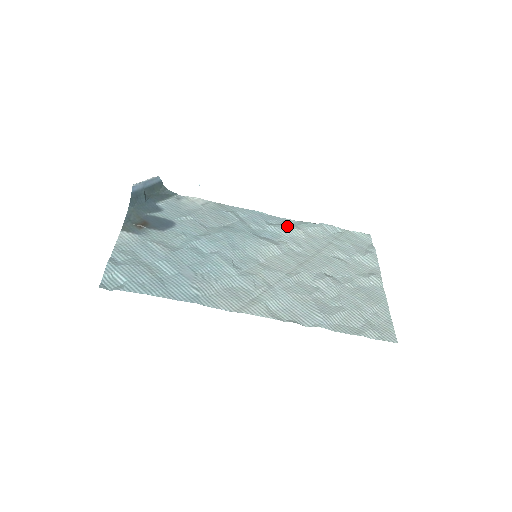
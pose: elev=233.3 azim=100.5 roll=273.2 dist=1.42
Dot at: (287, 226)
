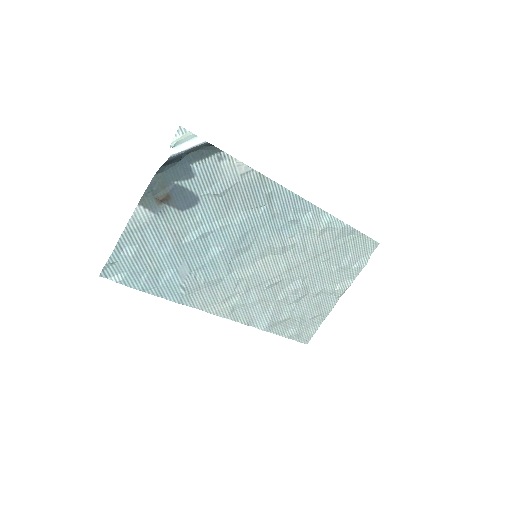
Dot at: (310, 223)
